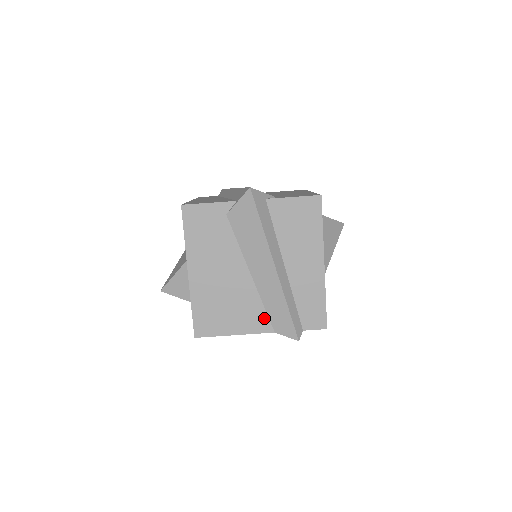
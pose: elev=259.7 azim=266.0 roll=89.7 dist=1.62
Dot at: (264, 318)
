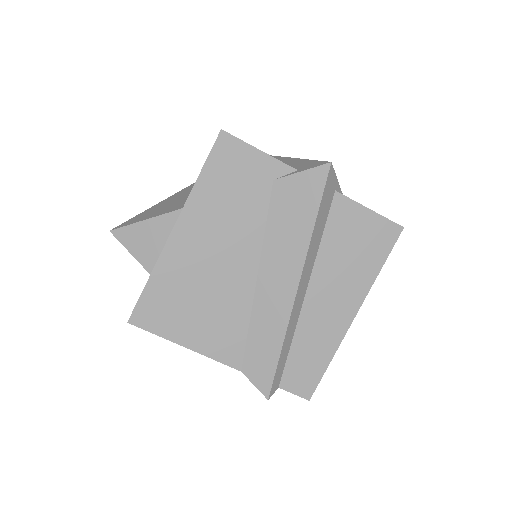
Dot at: (239, 345)
